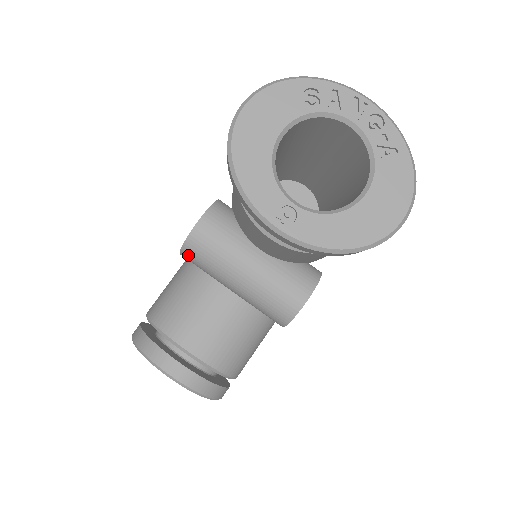
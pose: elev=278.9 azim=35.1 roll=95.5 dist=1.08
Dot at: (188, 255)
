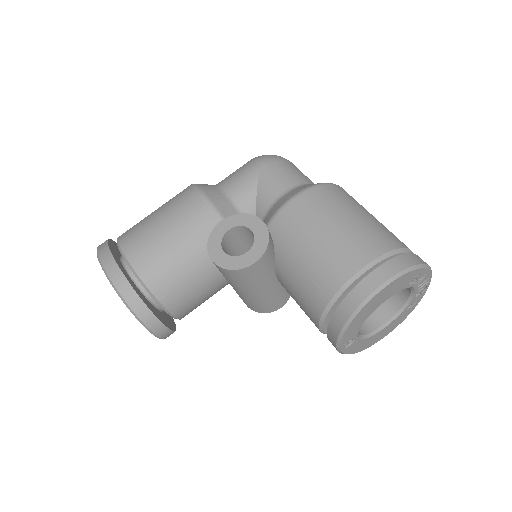
Dot at: (224, 271)
